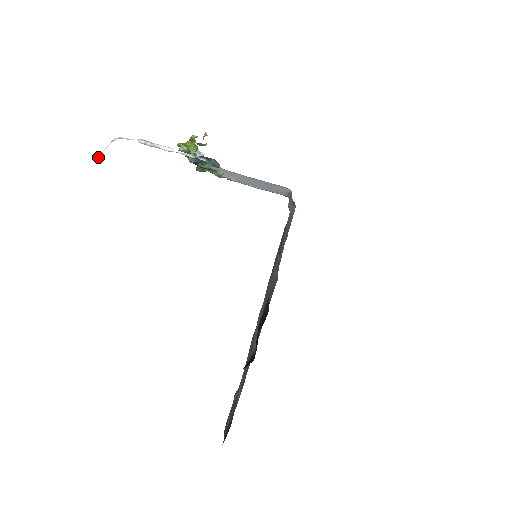
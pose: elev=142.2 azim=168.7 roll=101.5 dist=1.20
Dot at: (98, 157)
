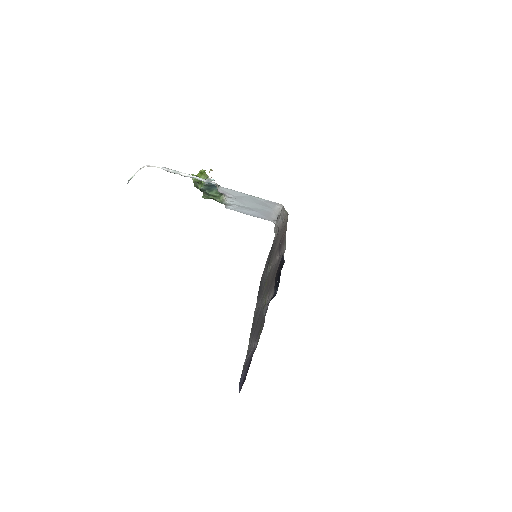
Dot at: (129, 180)
